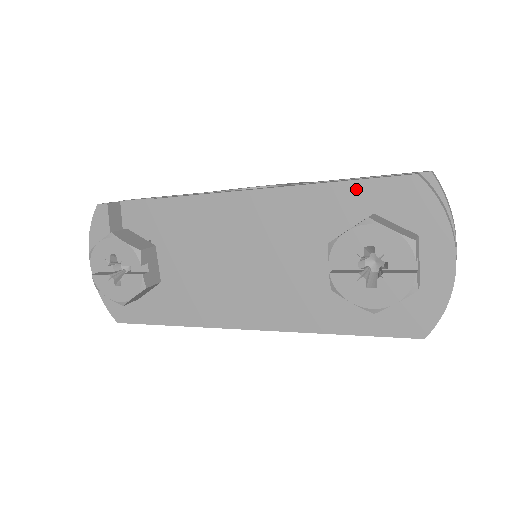
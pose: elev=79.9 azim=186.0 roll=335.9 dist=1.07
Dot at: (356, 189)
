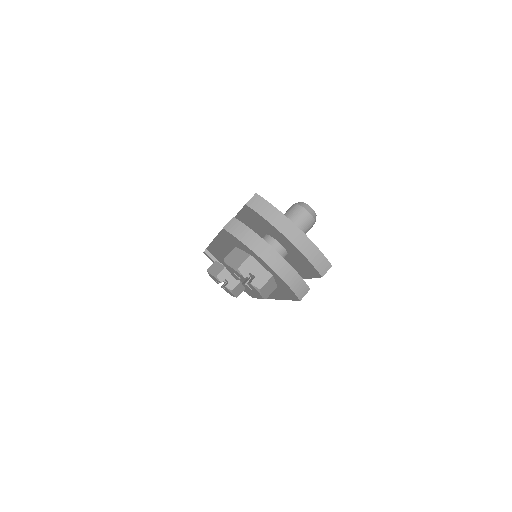
Dot at: (223, 237)
